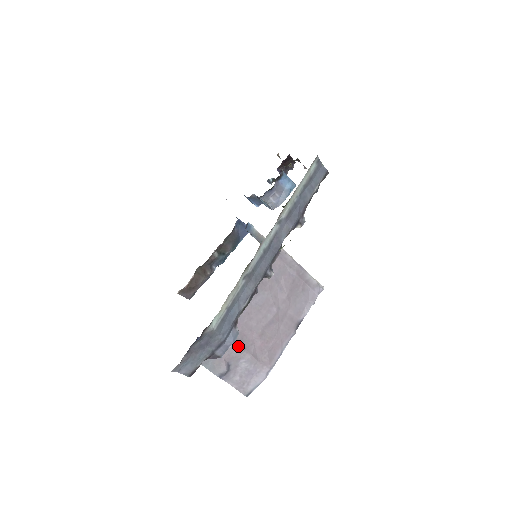
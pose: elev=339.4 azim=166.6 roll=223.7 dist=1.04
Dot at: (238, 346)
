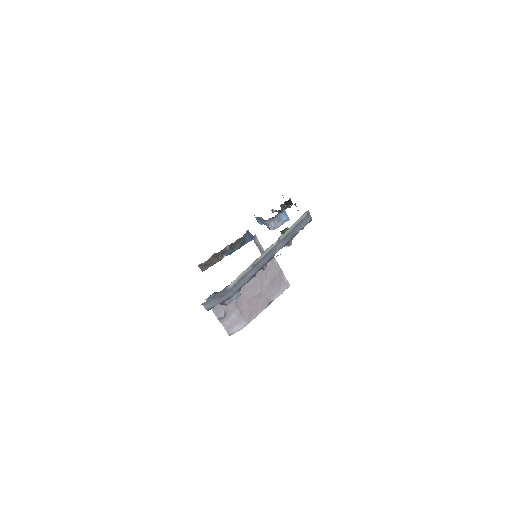
Dot at: (234, 304)
